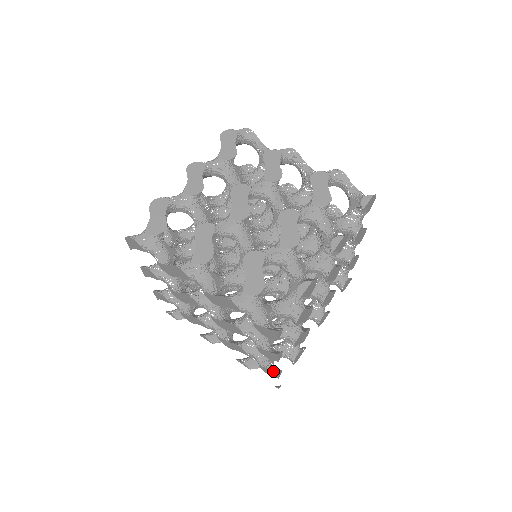
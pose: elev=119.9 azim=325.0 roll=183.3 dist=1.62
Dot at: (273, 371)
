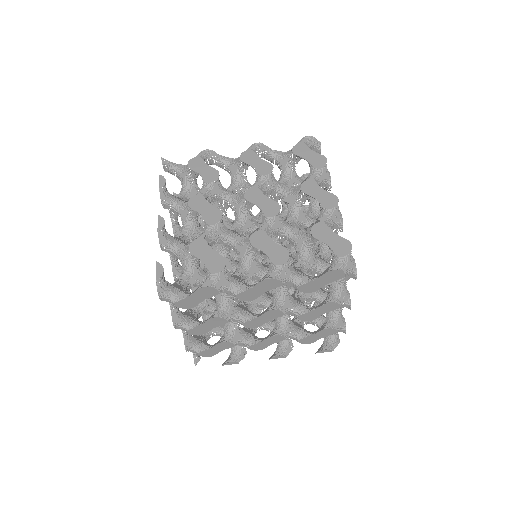
Dot at: occluded
